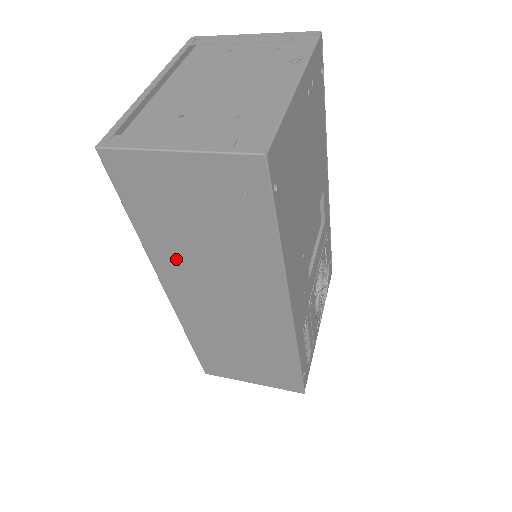
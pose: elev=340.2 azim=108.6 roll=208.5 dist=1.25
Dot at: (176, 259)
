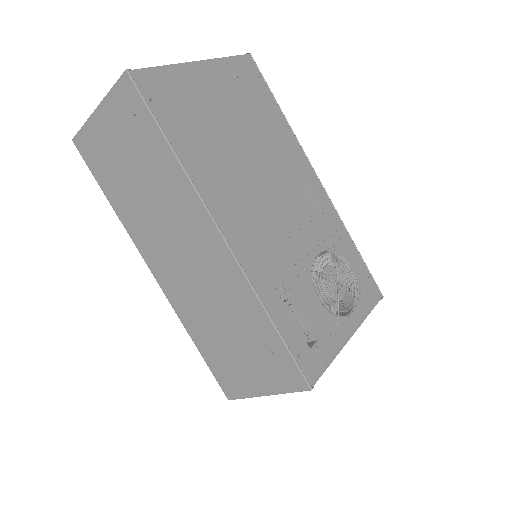
Dot at: (140, 223)
